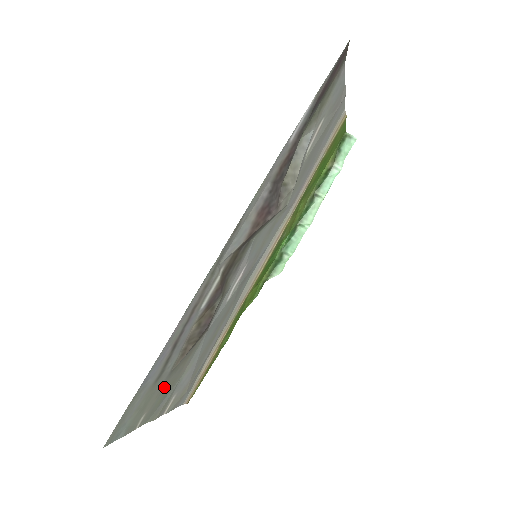
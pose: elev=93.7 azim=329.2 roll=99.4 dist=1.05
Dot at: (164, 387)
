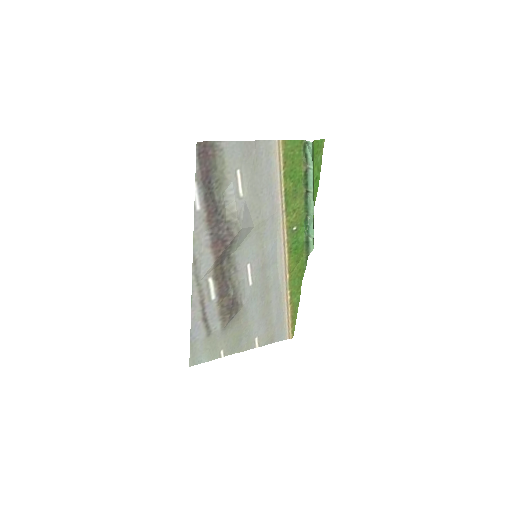
Dot at: (228, 336)
